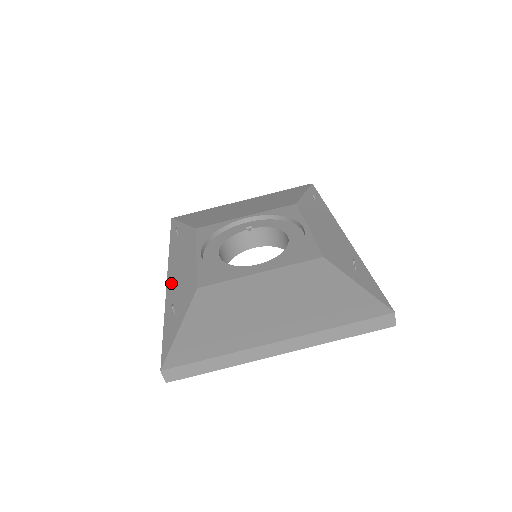
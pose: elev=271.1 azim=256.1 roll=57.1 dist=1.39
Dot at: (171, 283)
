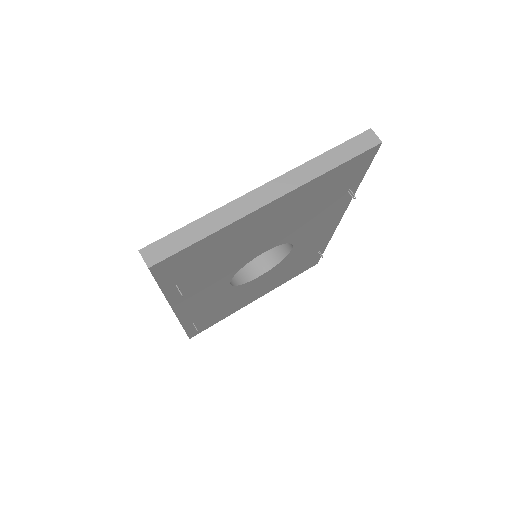
Dot at: occluded
